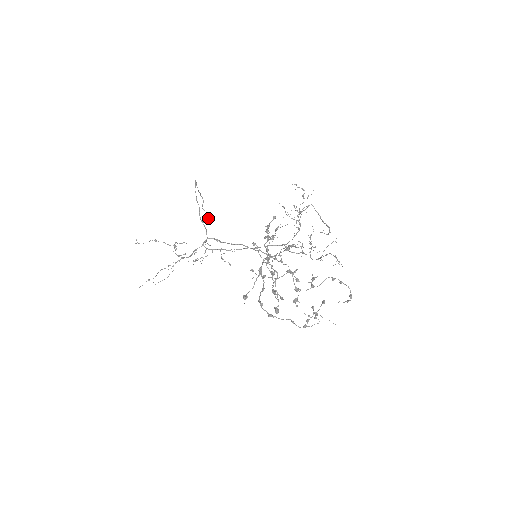
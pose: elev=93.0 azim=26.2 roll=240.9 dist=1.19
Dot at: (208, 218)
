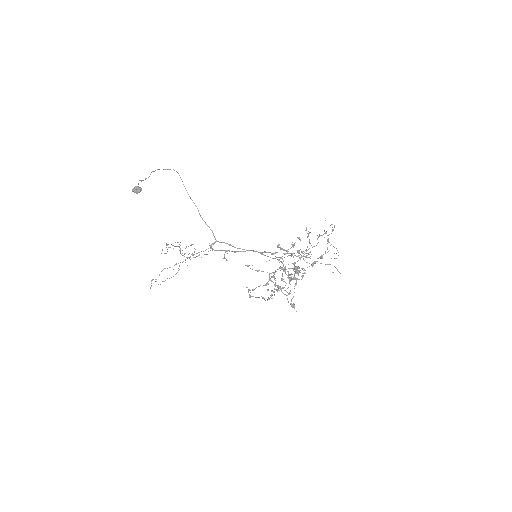
Dot at: (140, 188)
